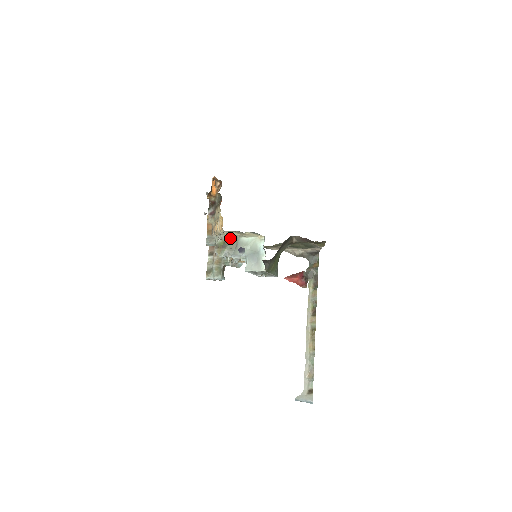
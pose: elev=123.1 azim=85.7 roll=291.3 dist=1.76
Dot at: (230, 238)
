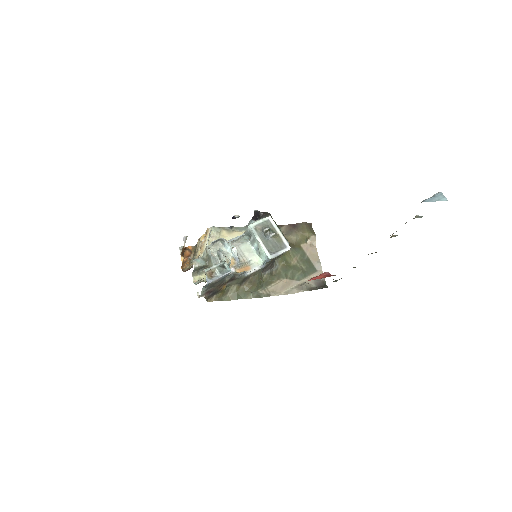
Dot at: occluded
